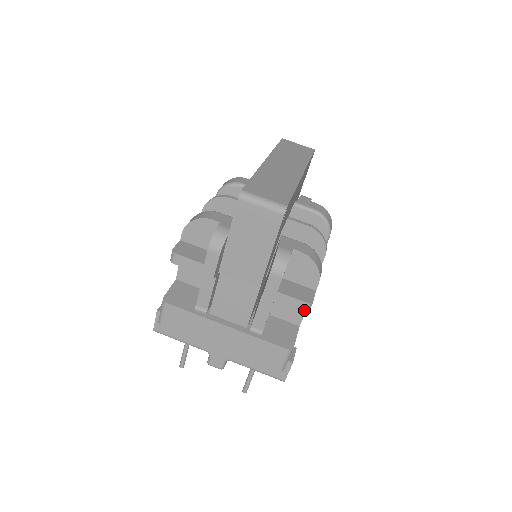
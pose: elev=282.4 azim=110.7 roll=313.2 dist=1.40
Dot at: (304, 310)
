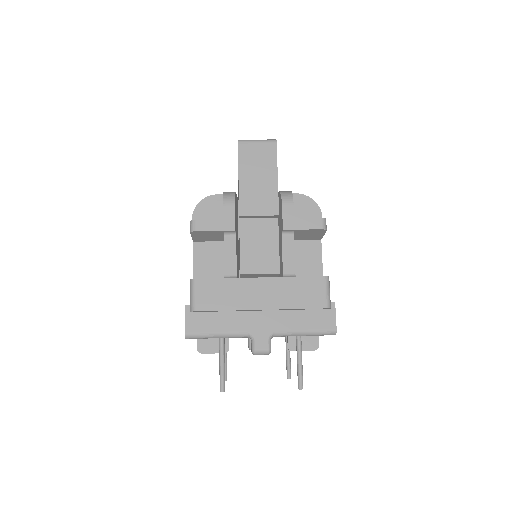
Dot at: (322, 227)
